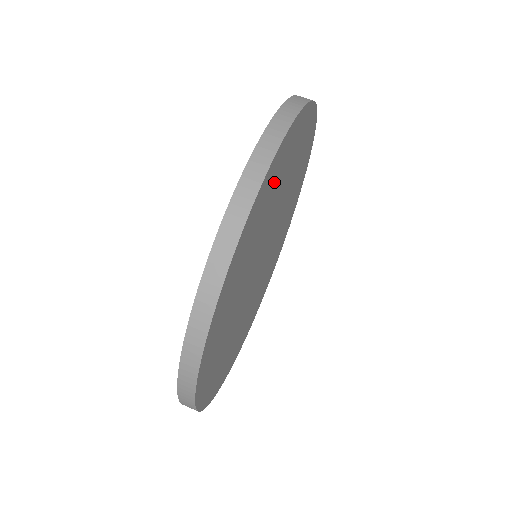
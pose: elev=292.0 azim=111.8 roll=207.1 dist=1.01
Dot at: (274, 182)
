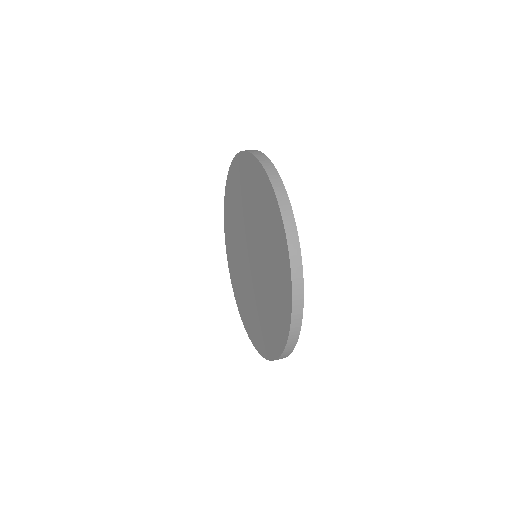
Dot at: occluded
